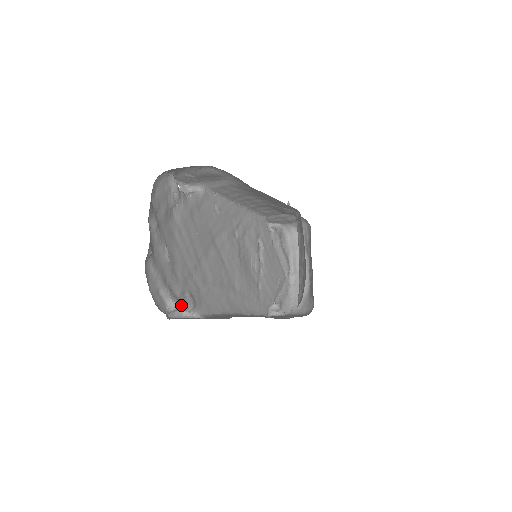
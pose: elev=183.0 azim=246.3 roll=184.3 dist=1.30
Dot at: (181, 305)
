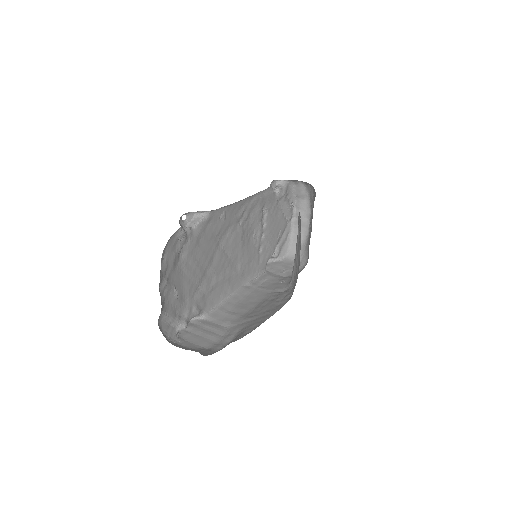
Dot at: (188, 321)
